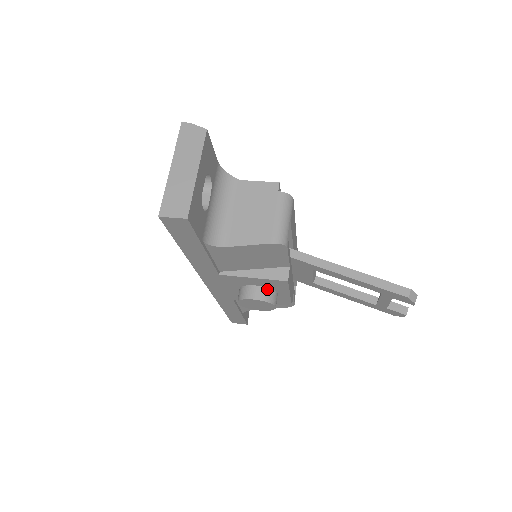
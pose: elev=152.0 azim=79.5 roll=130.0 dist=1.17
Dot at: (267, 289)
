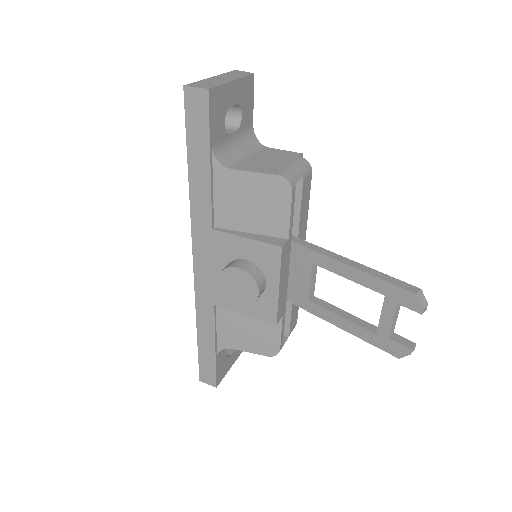
Dot at: (256, 267)
